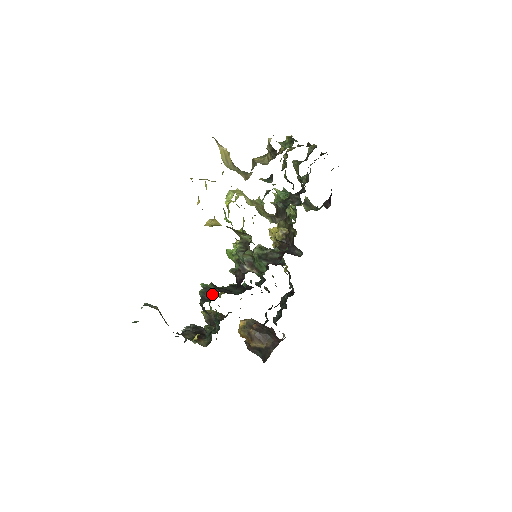
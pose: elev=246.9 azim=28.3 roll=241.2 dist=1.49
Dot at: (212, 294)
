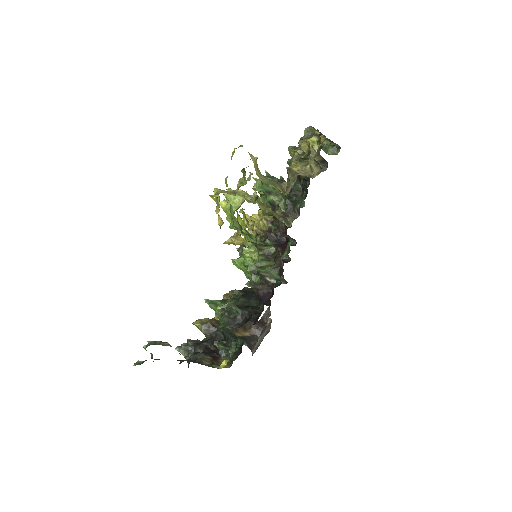
Dot at: (239, 317)
